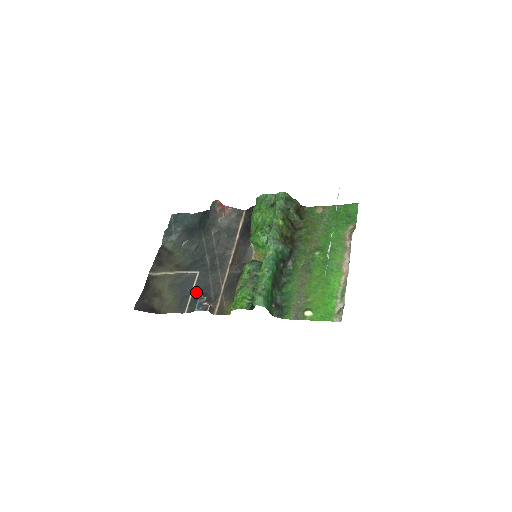
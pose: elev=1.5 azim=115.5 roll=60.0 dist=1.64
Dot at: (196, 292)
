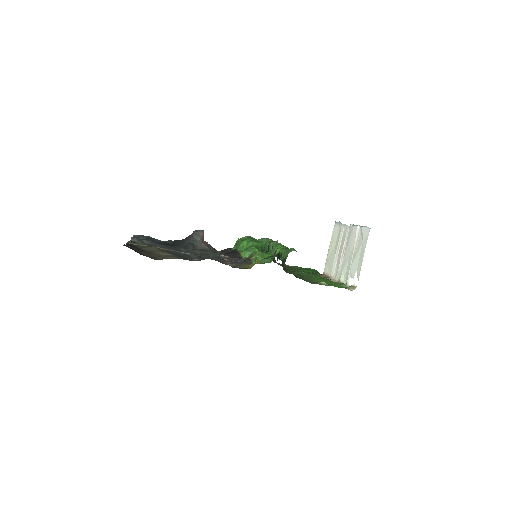
Dot at: (200, 257)
